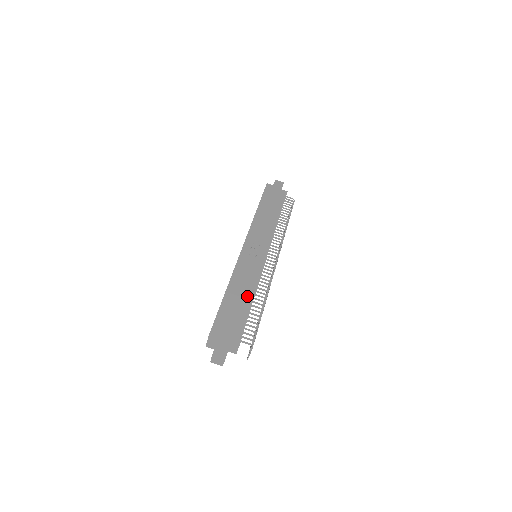
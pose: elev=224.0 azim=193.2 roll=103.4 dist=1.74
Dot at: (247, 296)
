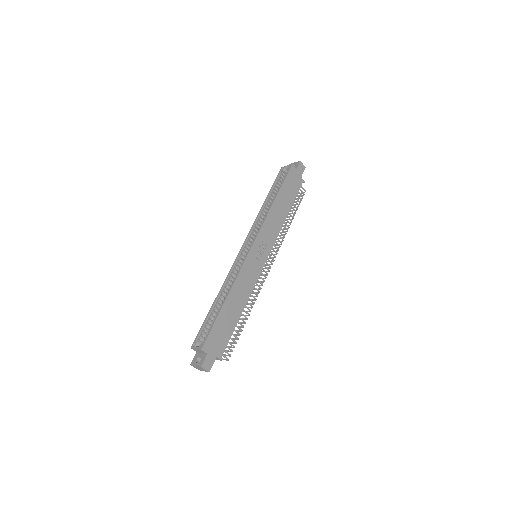
Dot at: (240, 309)
